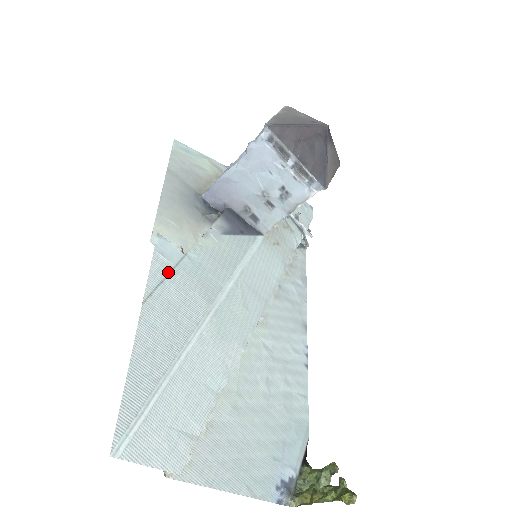
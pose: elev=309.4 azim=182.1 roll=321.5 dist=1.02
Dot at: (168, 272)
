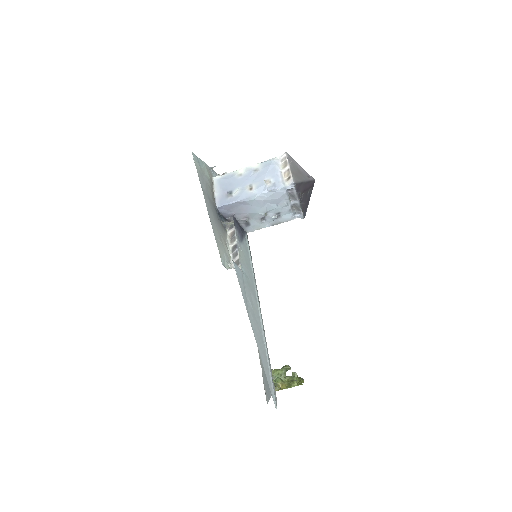
Dot at: (244, 289)
